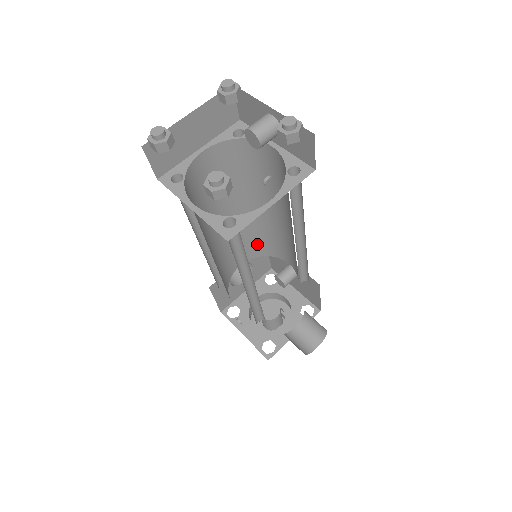
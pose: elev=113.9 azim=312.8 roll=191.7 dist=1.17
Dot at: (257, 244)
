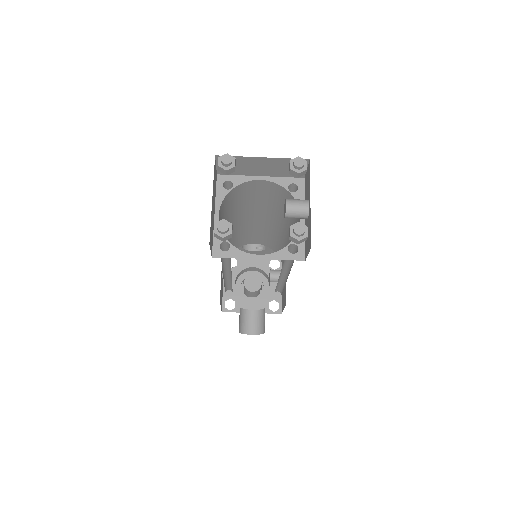
Dot at: (273, 243)
